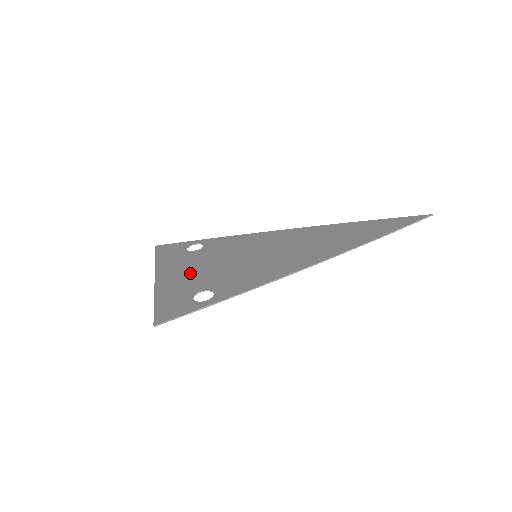
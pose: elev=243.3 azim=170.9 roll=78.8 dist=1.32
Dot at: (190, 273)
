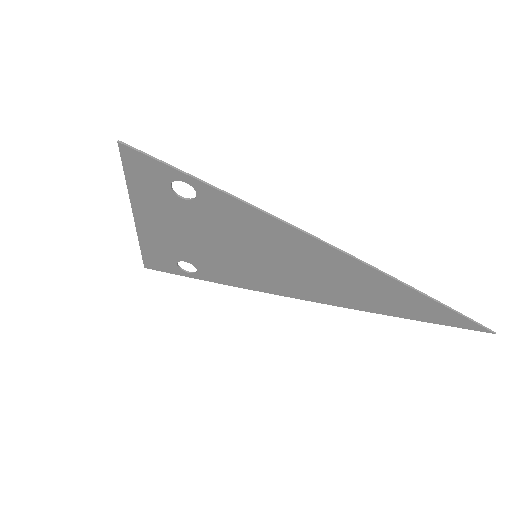
Dot at: (175, 225)
